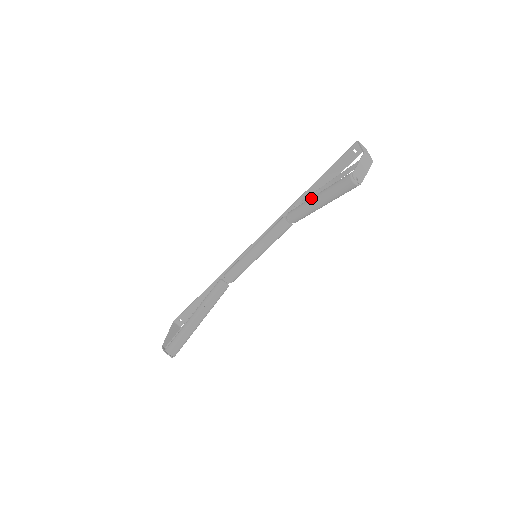
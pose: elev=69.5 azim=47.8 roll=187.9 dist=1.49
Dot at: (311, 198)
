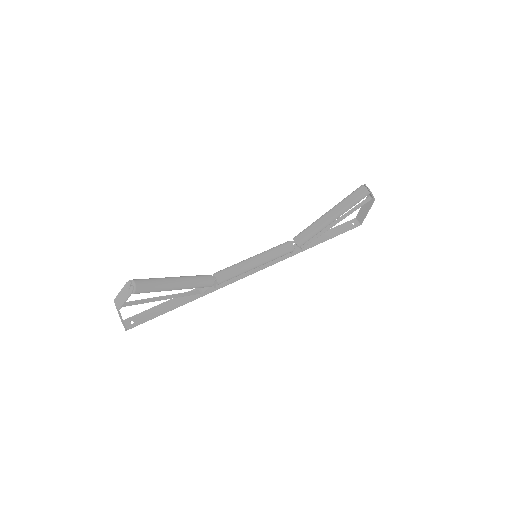
Dot at: (322, 216)
